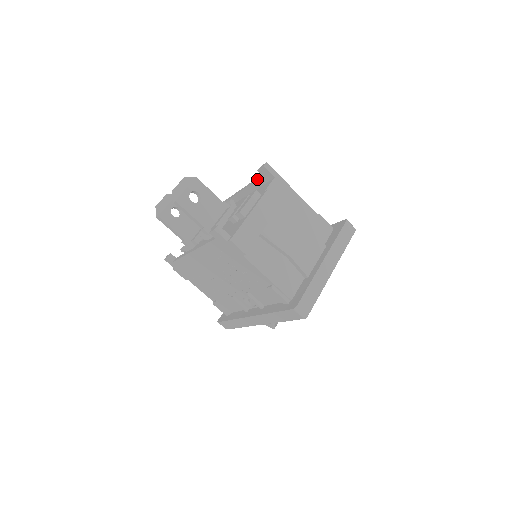
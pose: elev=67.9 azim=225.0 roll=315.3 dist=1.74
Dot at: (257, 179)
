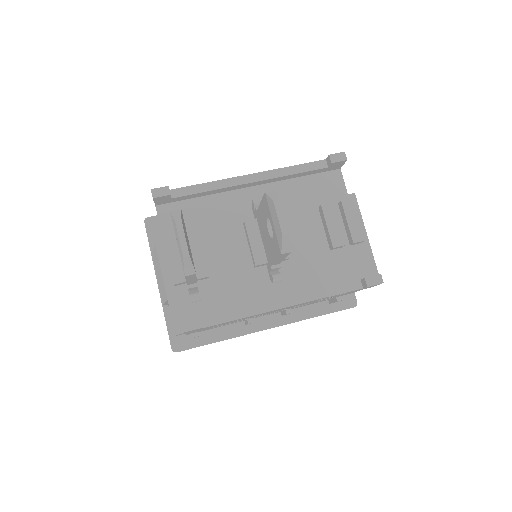
Dot at: (313, 169)
